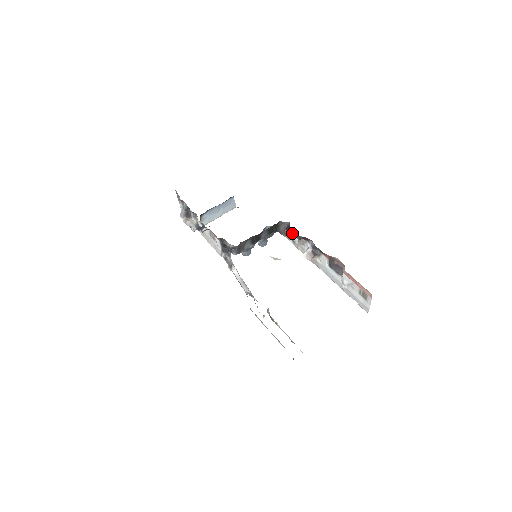
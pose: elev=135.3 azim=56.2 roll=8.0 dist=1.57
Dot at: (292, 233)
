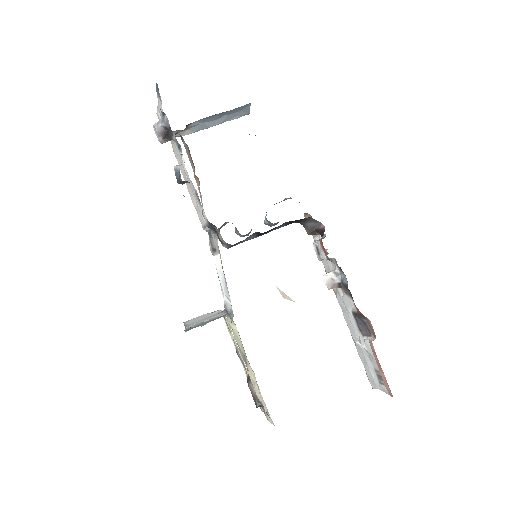
Dot at: (322, 247)
